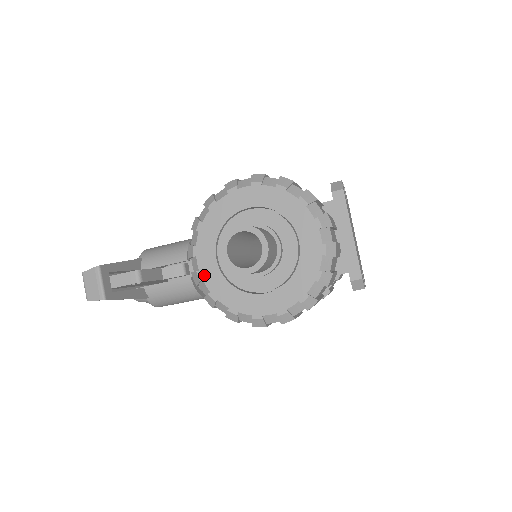
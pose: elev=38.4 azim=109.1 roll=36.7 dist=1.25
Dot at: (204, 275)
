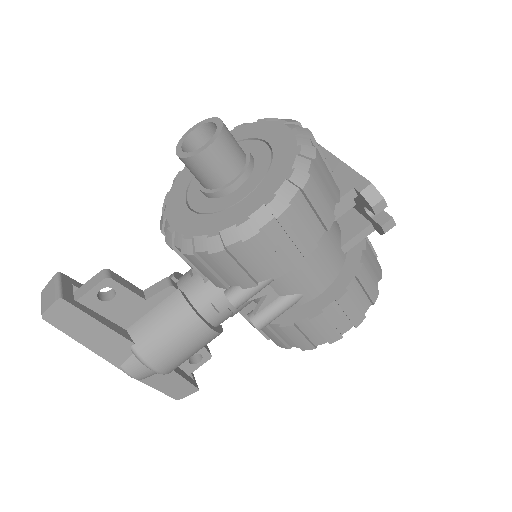
Dot at: (176, 226)
